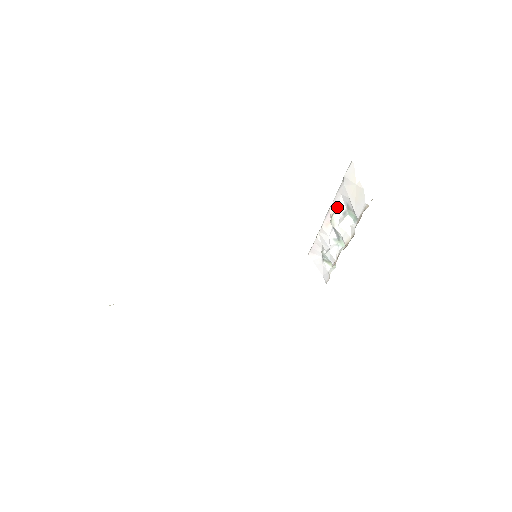
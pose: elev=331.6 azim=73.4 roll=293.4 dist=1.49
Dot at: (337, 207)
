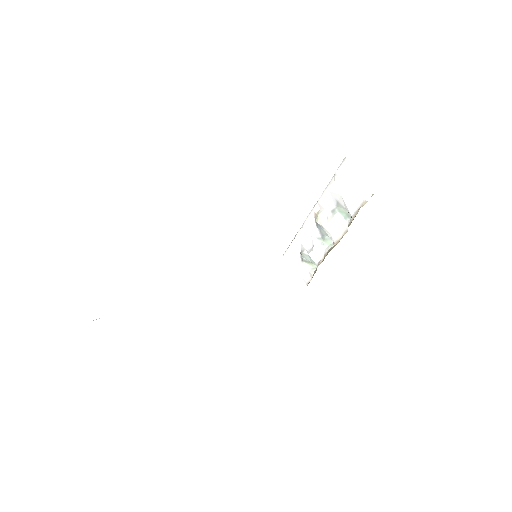
Dot at: (324, 205)
